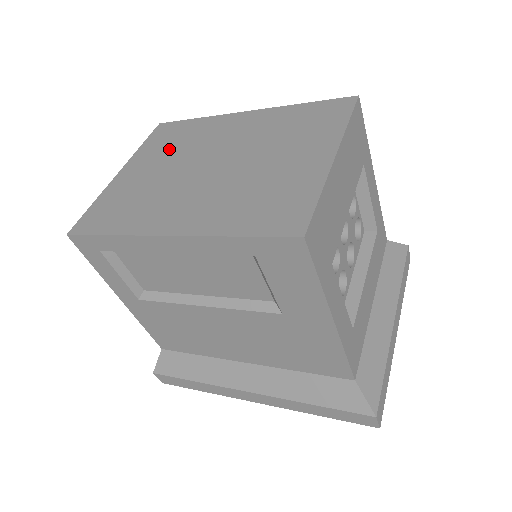
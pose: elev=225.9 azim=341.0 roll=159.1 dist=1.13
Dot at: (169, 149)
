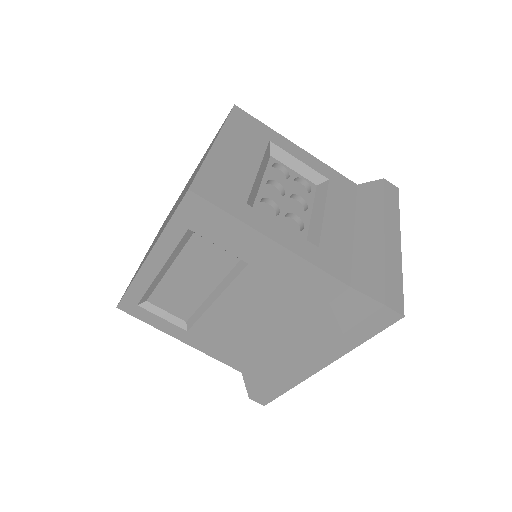
Dot at: (163, 224)
